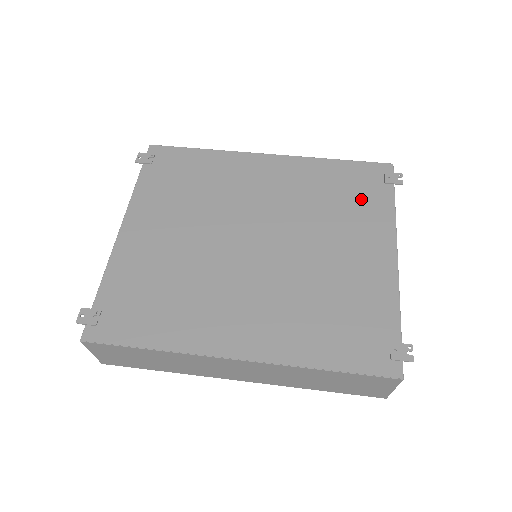
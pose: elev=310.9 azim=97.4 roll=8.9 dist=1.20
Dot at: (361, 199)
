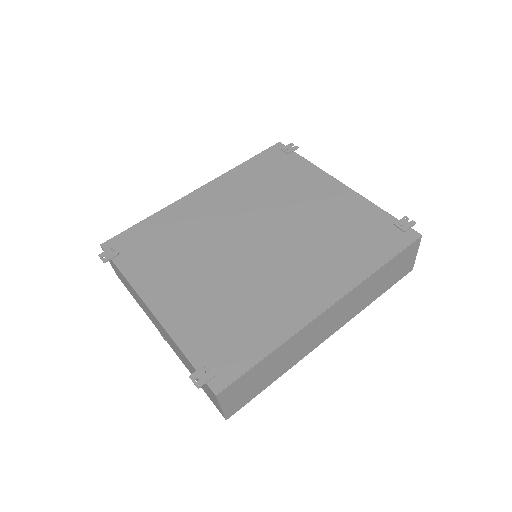
Dot at: (286, 171)
